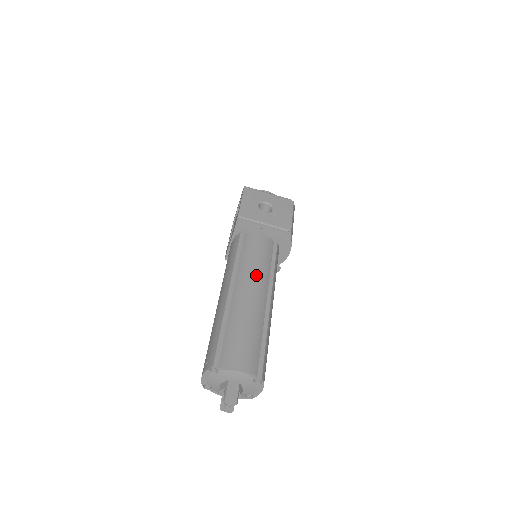
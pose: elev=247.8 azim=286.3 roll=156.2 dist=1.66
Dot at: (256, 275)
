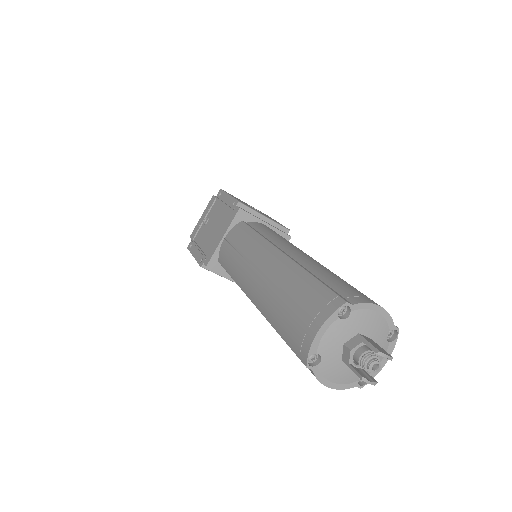
Dot at: occluded
